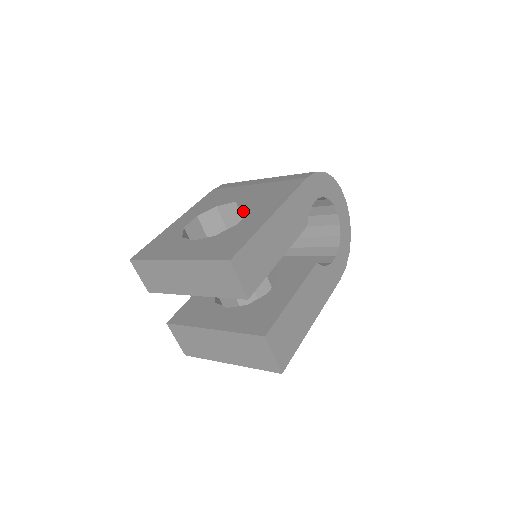
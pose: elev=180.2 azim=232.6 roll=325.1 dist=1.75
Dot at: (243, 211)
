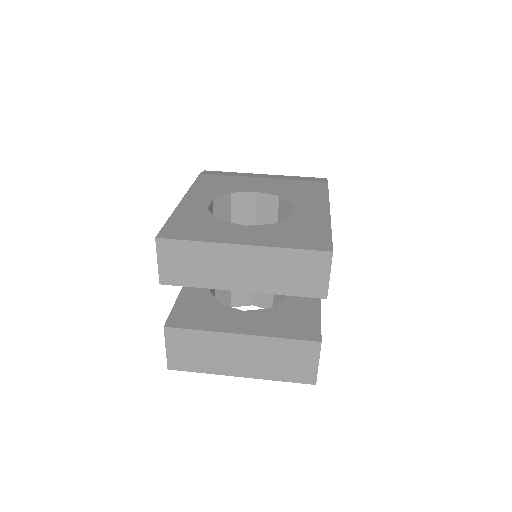
Dot at: (262, 204)
